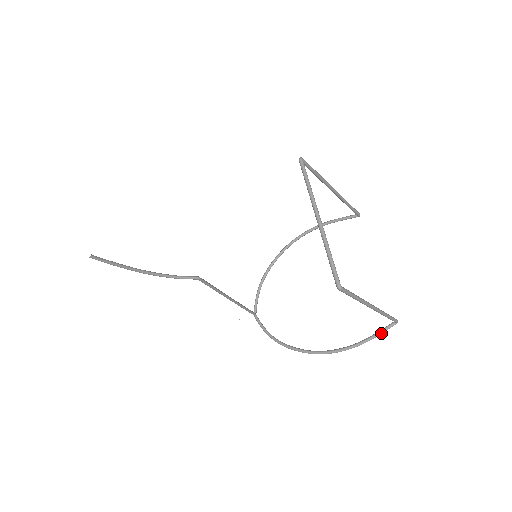
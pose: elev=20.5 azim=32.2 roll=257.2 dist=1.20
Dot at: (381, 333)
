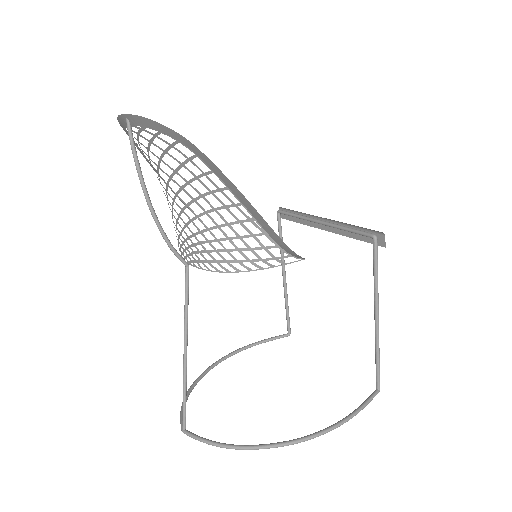
Dot at: (369, 401)
